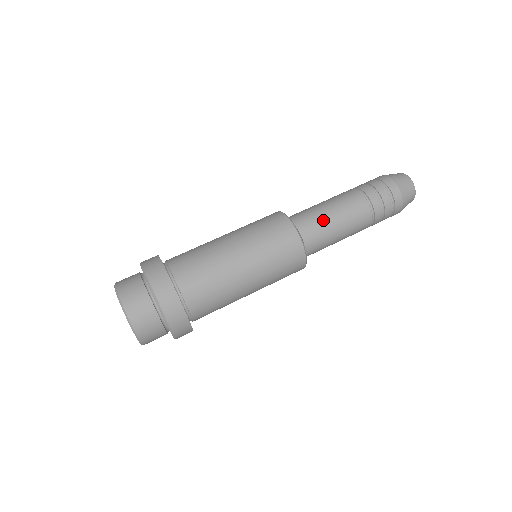
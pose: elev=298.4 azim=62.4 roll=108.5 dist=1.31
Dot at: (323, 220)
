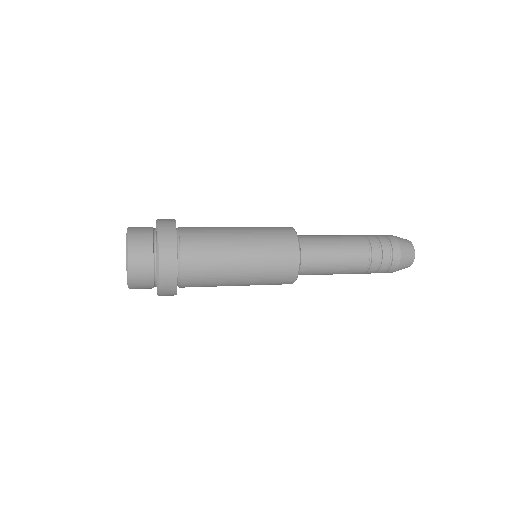
Dot at: occluded
